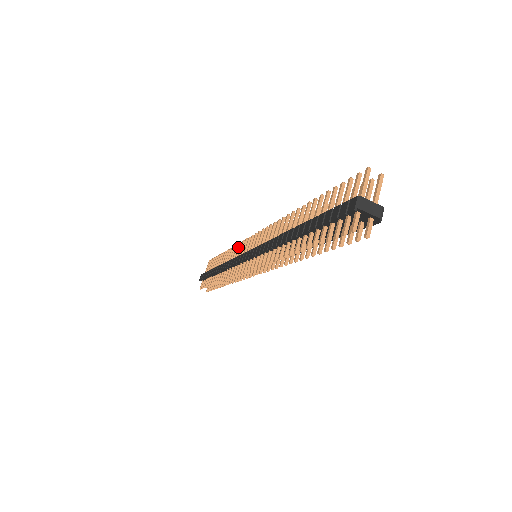
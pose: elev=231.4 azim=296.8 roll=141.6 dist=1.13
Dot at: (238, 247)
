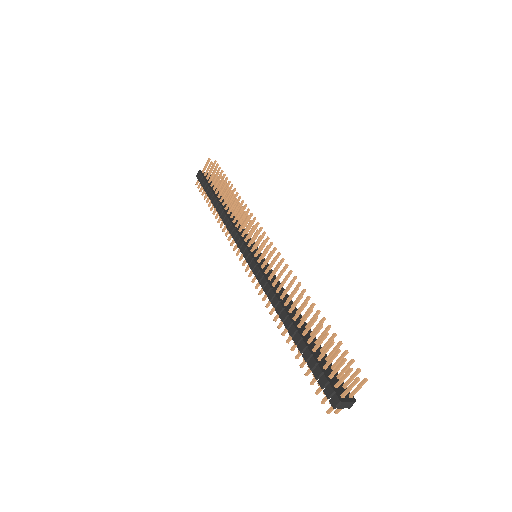
Dot at: (241, 215)
